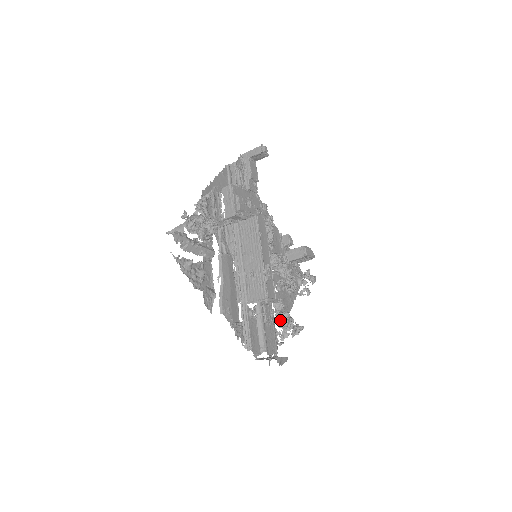
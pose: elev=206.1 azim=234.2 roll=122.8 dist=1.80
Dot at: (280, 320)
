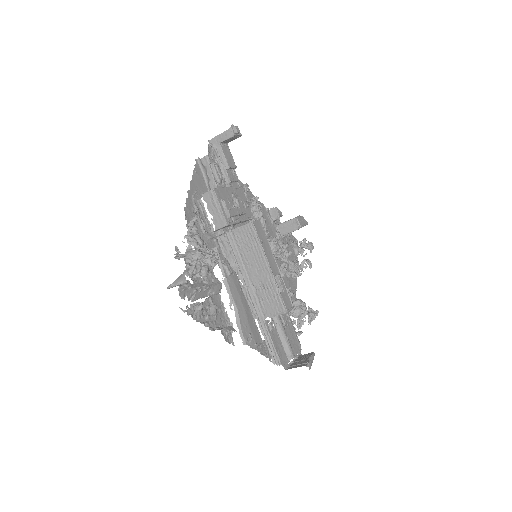
Dot at: (293, 310)
